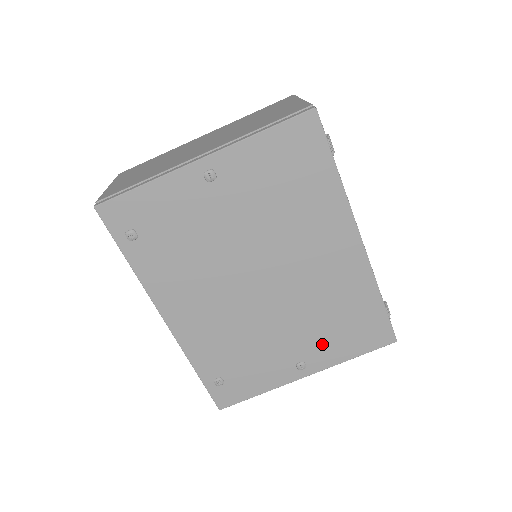
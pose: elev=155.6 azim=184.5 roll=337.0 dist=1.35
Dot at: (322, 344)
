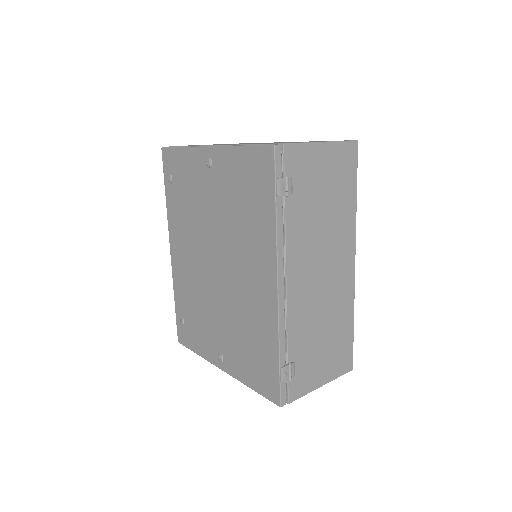
Dot at: (235, 353)
